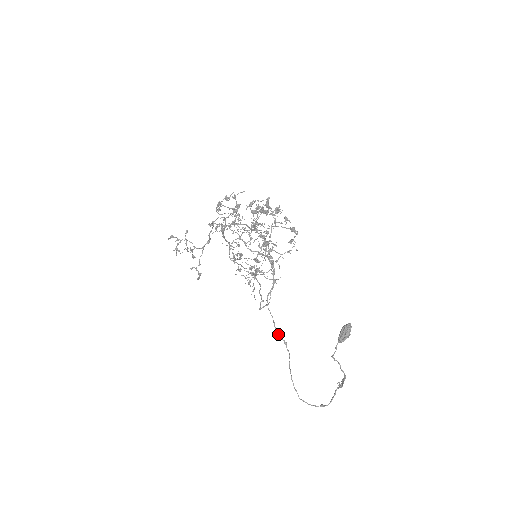
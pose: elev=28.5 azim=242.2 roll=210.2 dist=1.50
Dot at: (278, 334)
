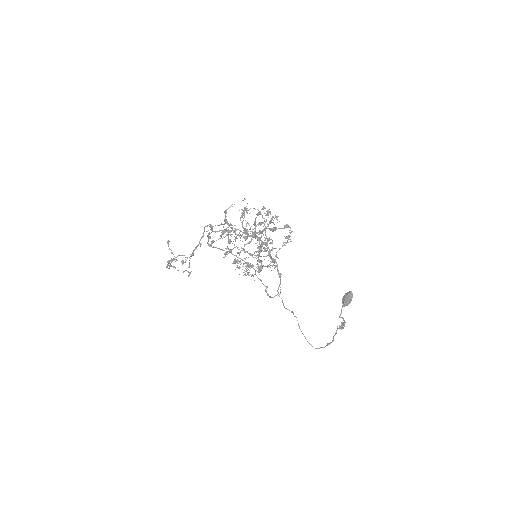
Dot at: (286, 308)
